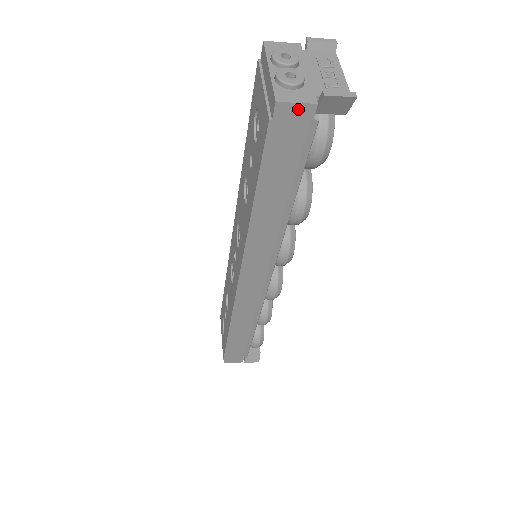
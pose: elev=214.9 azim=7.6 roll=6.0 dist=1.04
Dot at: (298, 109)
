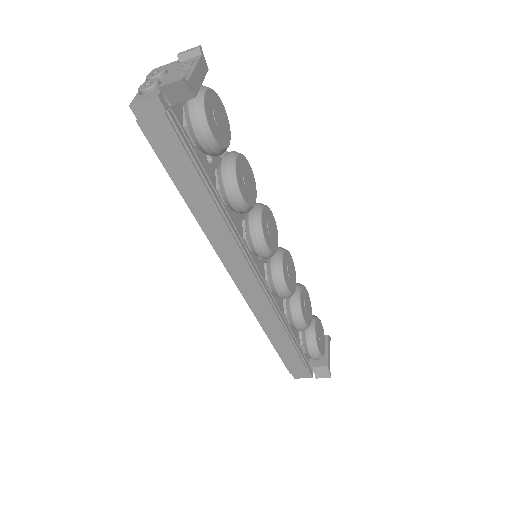
Dot at: (148, 106)
